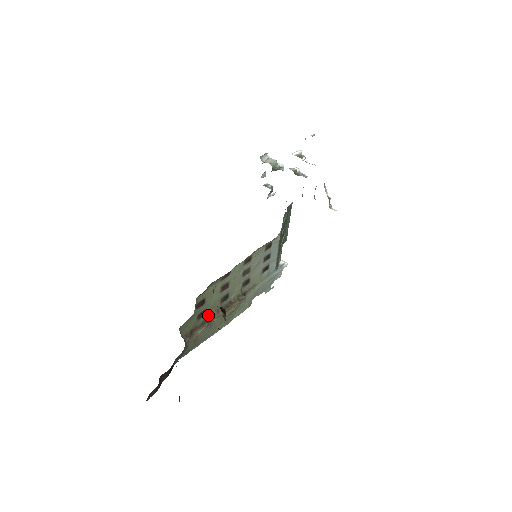
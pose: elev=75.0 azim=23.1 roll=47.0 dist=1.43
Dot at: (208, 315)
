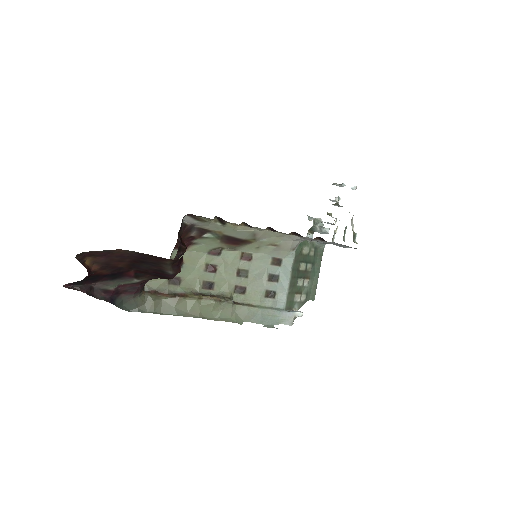
Dot at: (182, 289)
